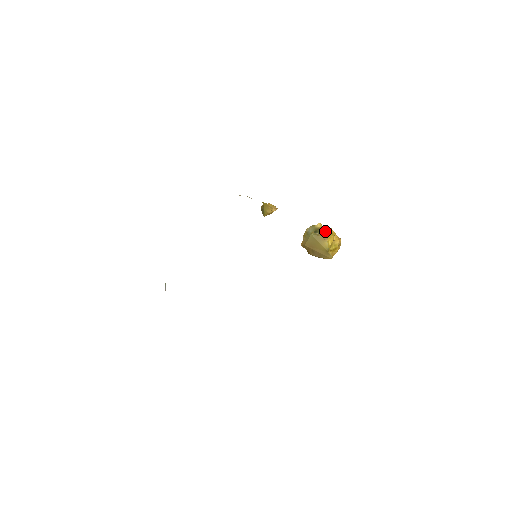
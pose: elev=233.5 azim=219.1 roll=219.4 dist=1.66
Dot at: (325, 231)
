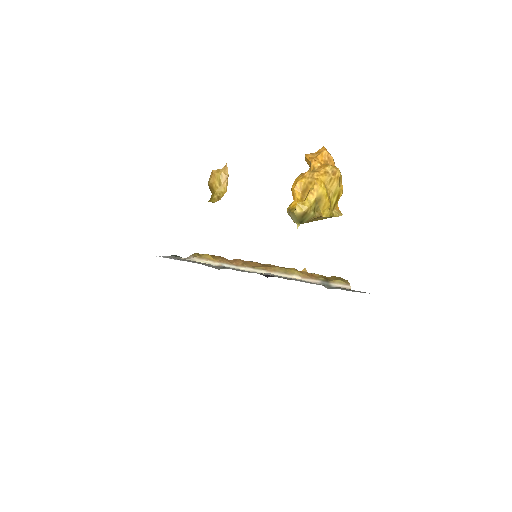
Dot at: (311, 207)
